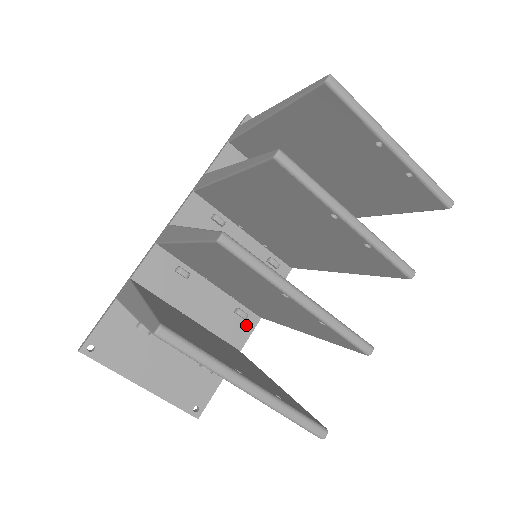
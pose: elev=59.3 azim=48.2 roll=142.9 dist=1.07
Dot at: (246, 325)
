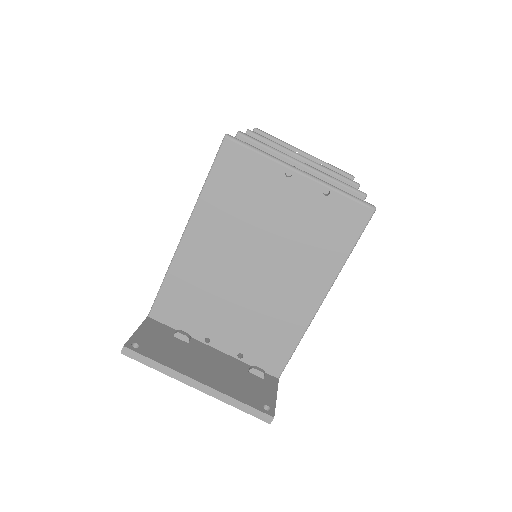
Dot at: occluded
